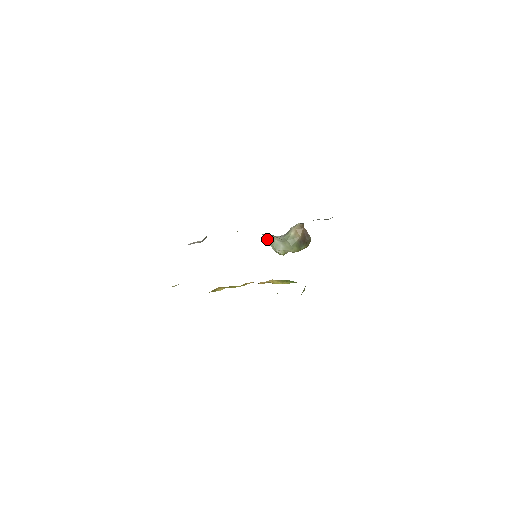
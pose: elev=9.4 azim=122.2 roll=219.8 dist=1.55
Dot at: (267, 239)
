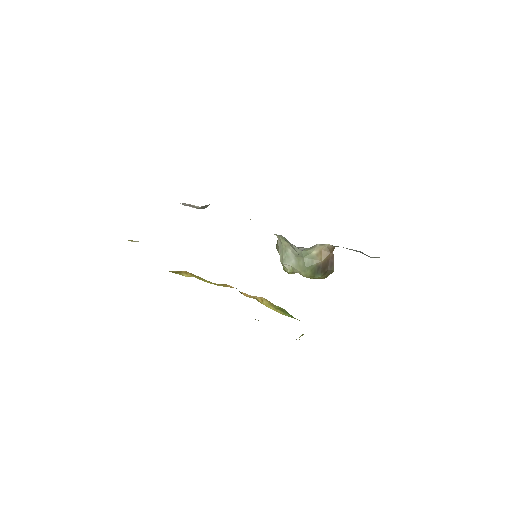
Dot at: (279, 243)
